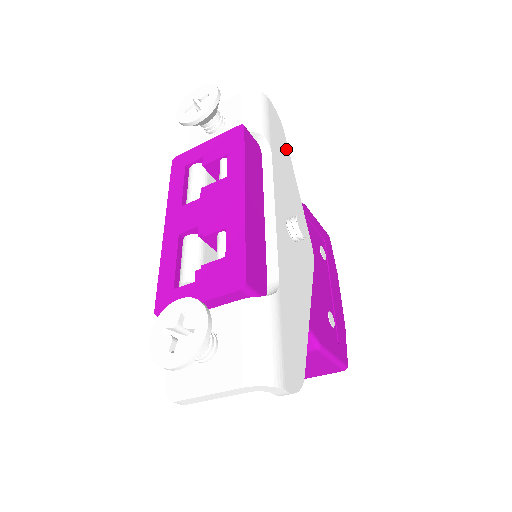
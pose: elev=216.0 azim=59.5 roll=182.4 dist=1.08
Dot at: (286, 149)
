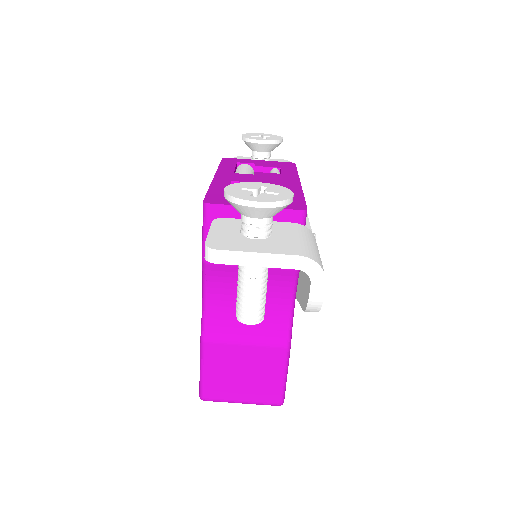
Dot at: occluded
